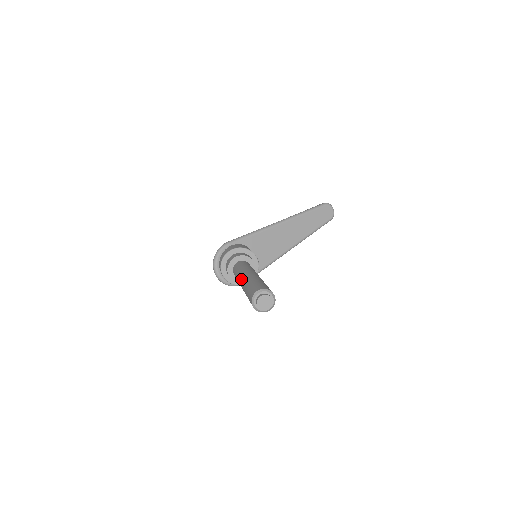
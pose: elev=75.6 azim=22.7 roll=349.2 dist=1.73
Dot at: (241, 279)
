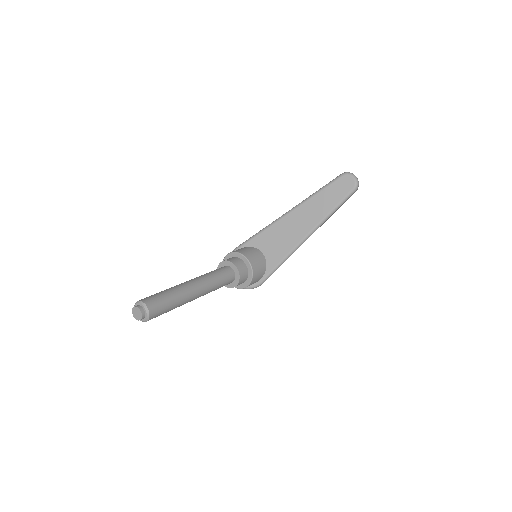
Dot at: occluded
